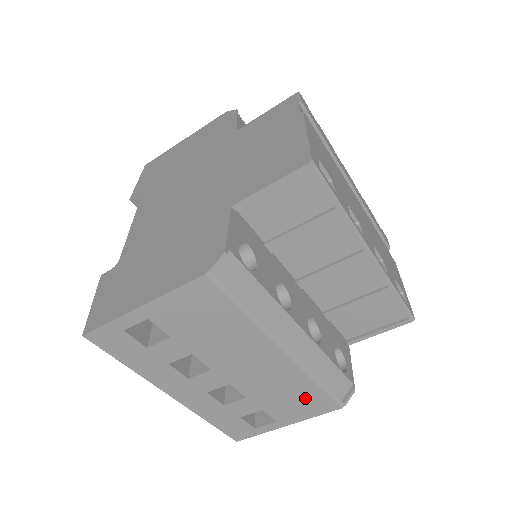
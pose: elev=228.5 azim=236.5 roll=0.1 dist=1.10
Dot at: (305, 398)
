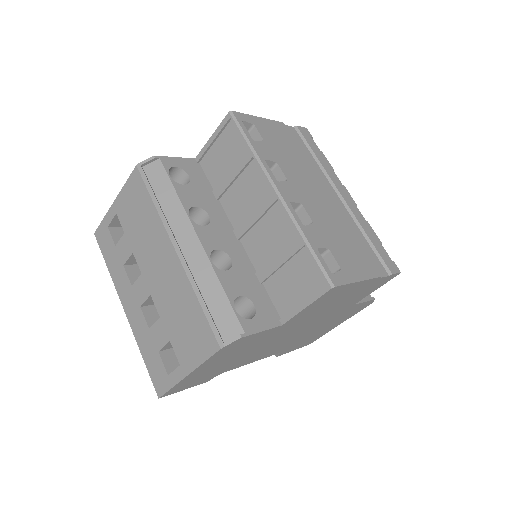
Dot at: (194, 324)
